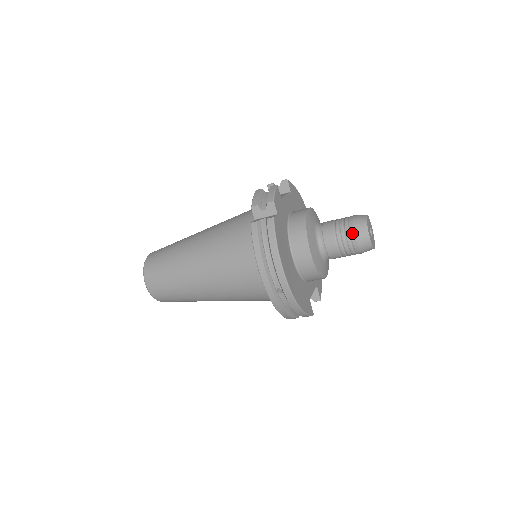
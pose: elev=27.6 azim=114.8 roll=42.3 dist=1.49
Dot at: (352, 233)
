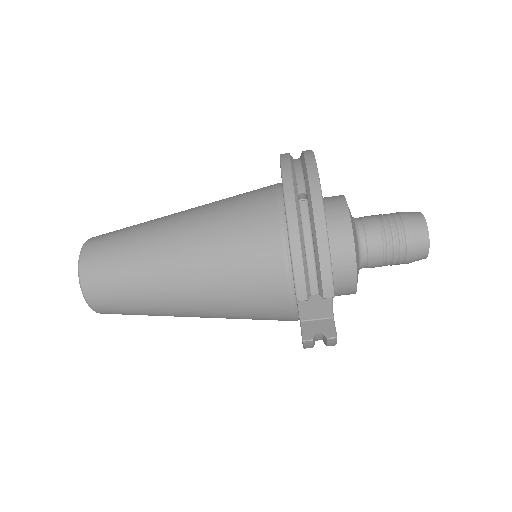
Dot at: (401, 213)
